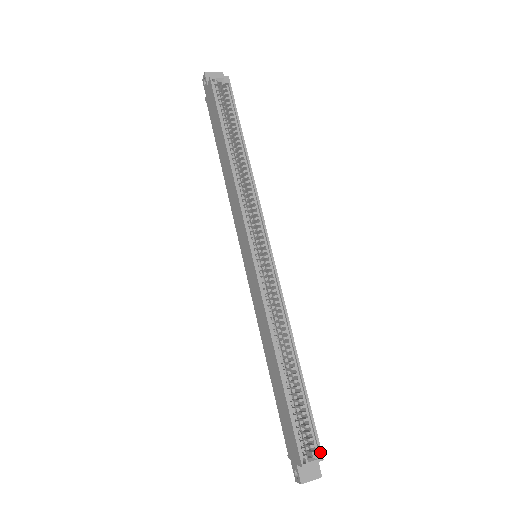
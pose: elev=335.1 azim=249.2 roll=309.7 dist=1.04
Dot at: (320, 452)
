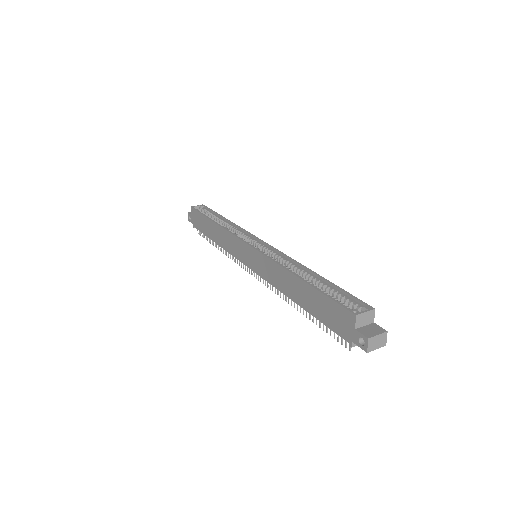
Dot at: (368, 306)
